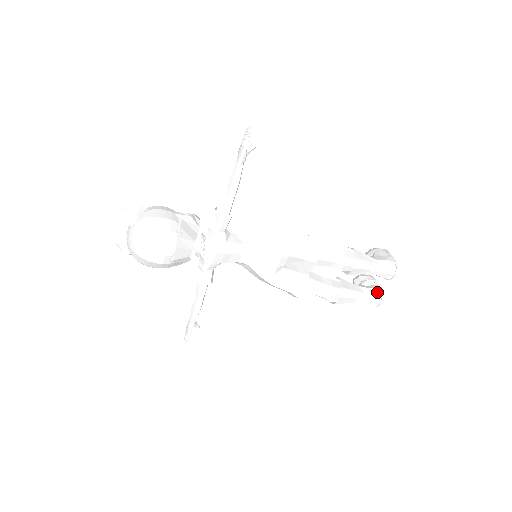
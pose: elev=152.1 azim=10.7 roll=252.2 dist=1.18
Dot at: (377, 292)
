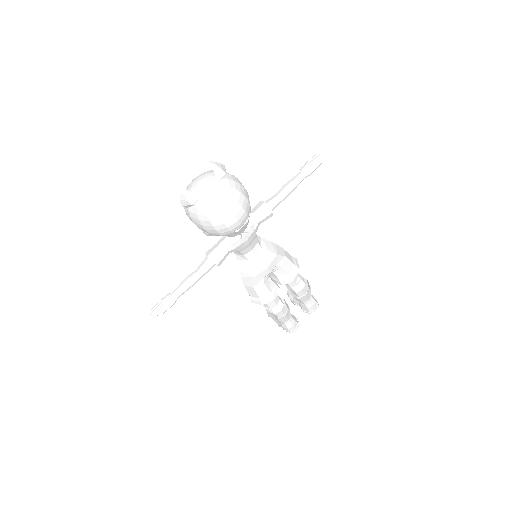
Dot at: (296, 319)
